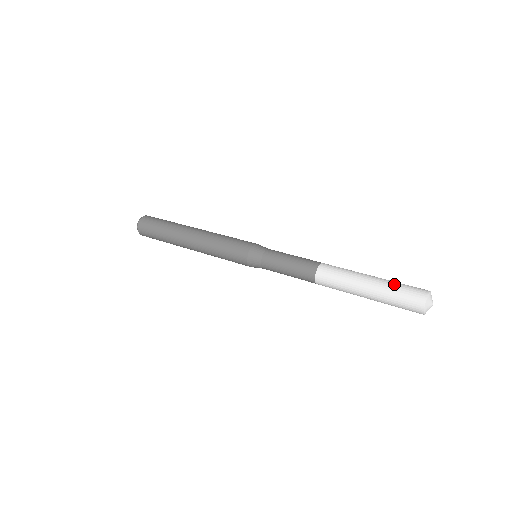
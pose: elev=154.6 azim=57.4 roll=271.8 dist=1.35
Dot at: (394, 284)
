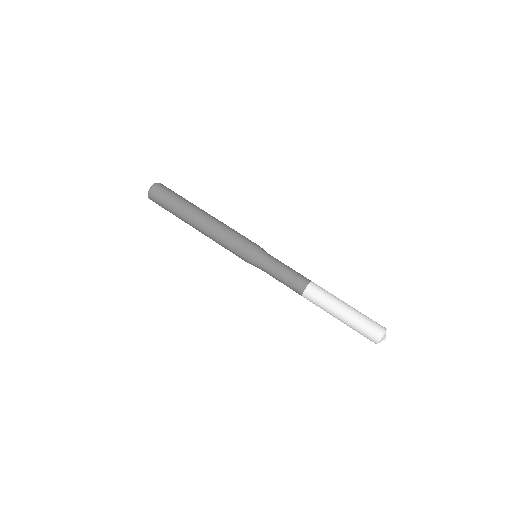
Dot at: (359, 323)
